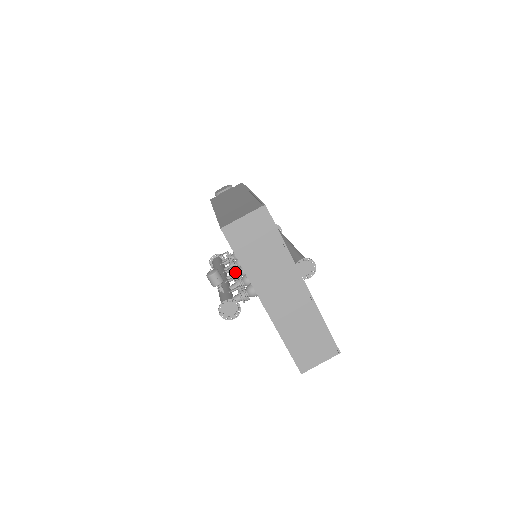
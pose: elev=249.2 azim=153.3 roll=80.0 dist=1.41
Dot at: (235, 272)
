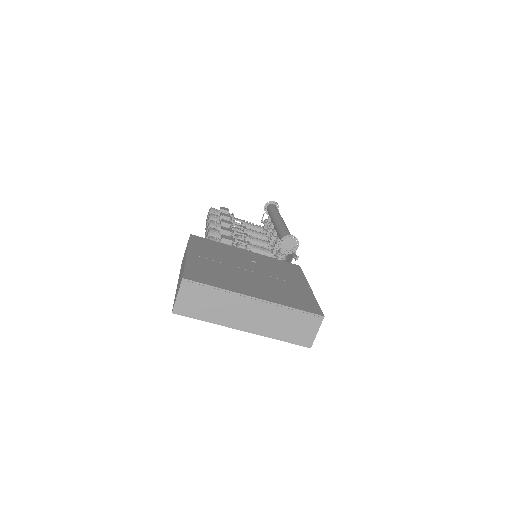
Dot at: occluded
